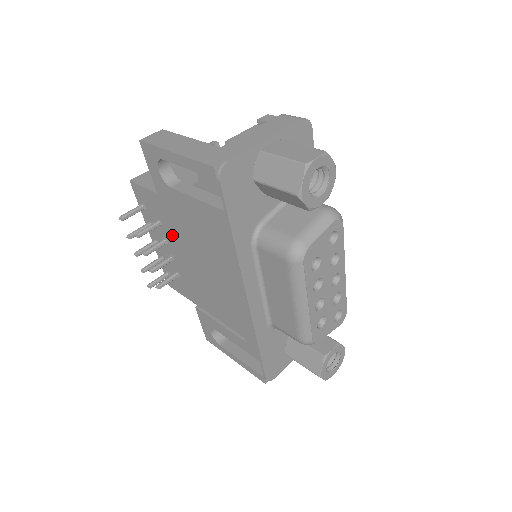
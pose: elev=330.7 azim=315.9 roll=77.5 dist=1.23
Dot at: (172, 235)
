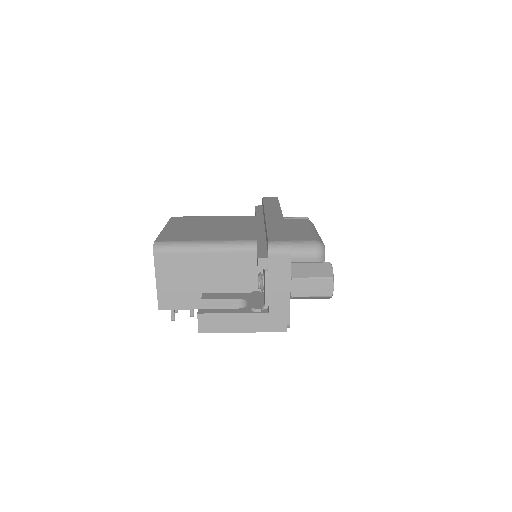
Dot at: occluded
